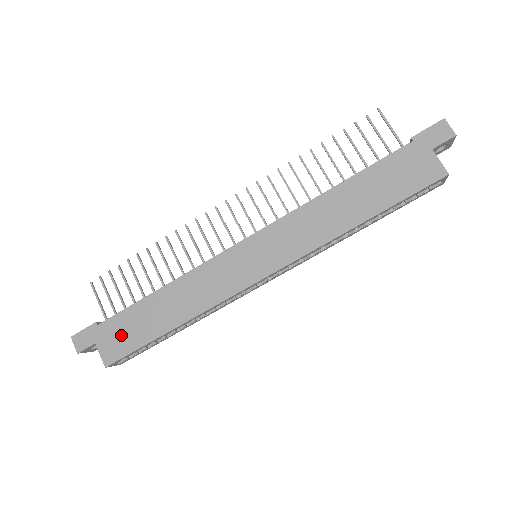
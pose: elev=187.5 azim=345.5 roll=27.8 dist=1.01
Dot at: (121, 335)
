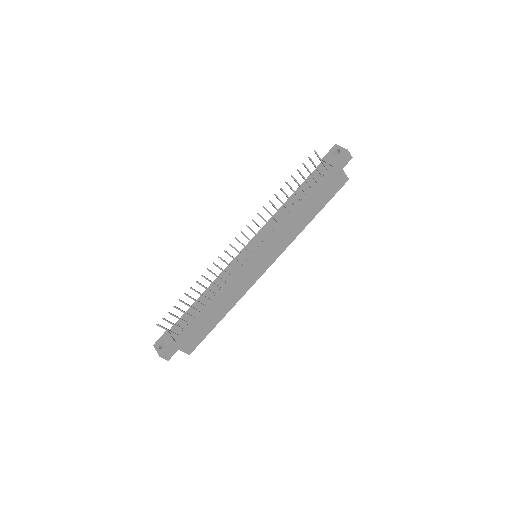
Dot at: (194, 337)
